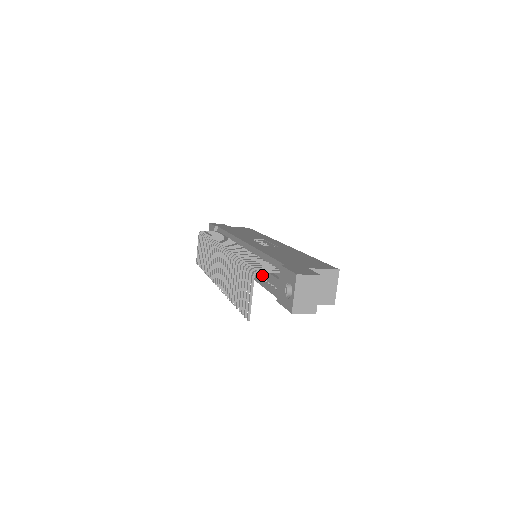
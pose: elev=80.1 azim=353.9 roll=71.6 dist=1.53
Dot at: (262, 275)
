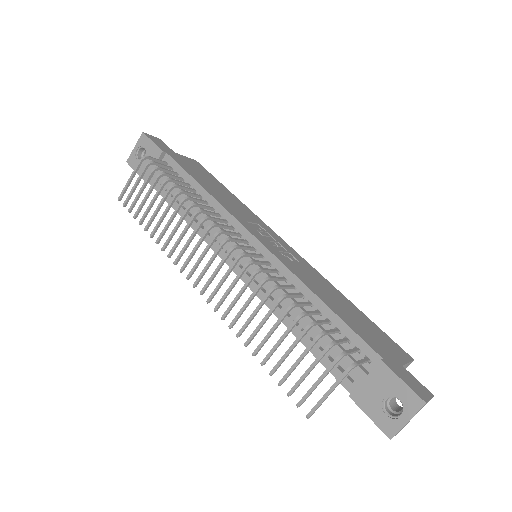
Dot at: (304, 325)
